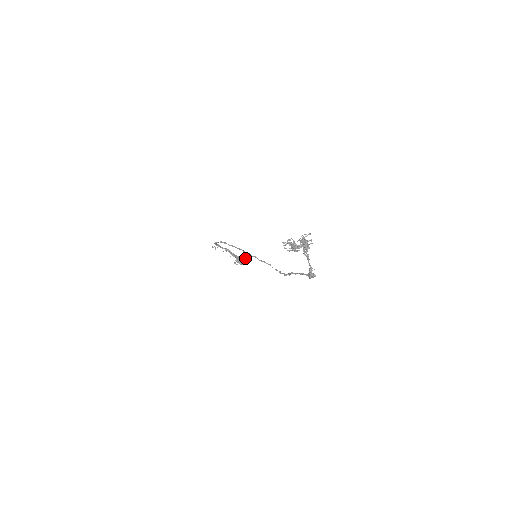
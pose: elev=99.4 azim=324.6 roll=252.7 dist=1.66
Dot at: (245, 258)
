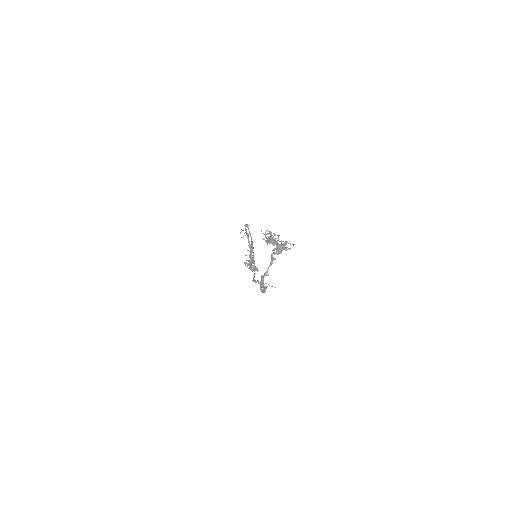
Dot at: (258, 270)
